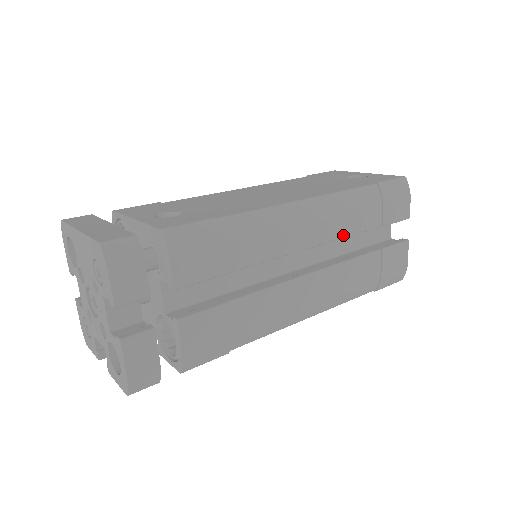
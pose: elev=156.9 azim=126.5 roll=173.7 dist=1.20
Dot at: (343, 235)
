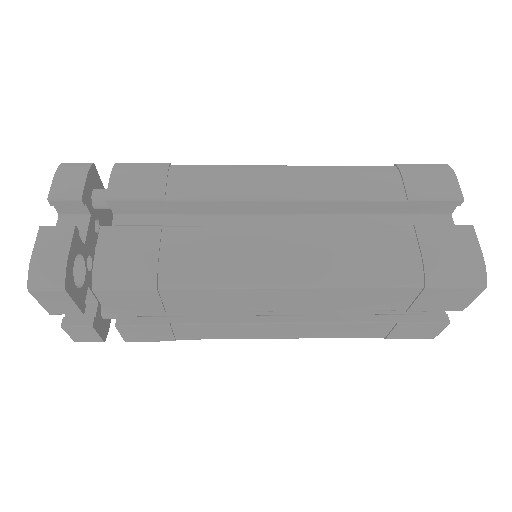
Dot at: (336, 197)
